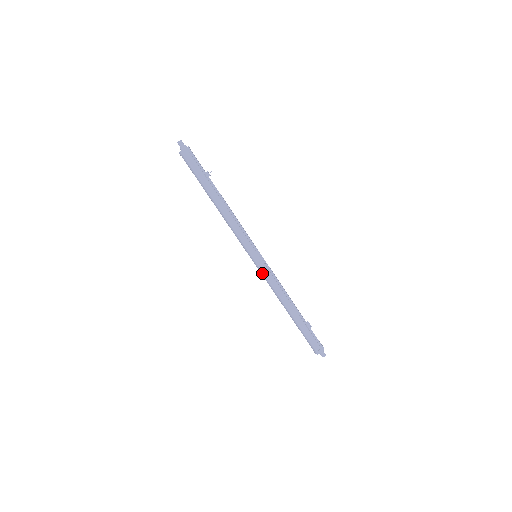
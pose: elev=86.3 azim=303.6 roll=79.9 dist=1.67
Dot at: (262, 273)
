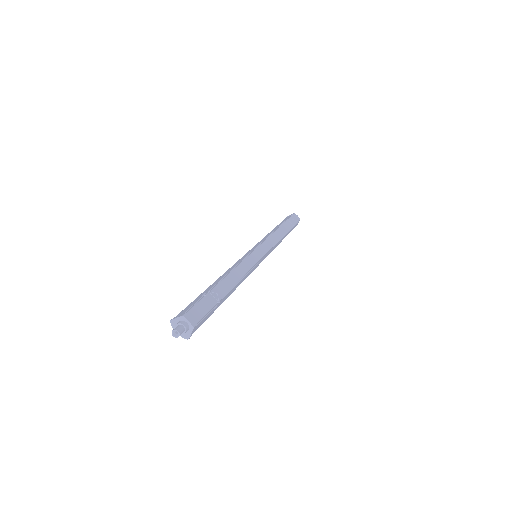
Dot at: occluded
